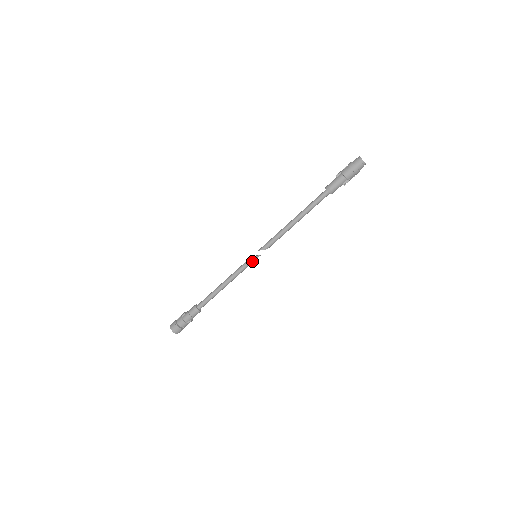
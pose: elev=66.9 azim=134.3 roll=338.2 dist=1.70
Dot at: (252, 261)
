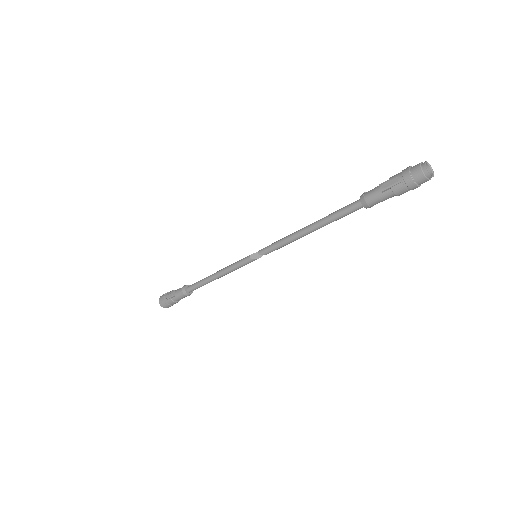
Dot at: (252, 261)
